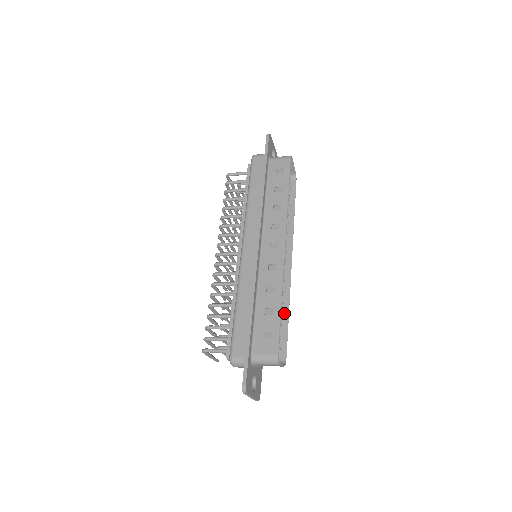
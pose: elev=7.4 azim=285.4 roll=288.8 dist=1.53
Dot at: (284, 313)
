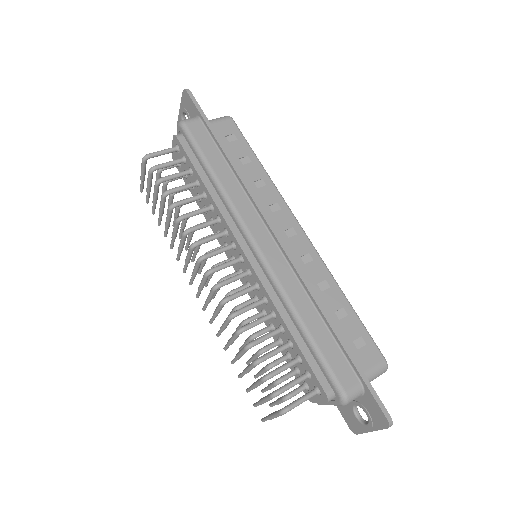
Dot at: occluded
